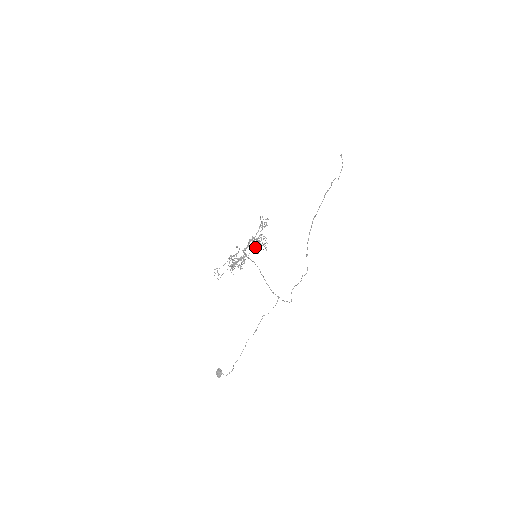
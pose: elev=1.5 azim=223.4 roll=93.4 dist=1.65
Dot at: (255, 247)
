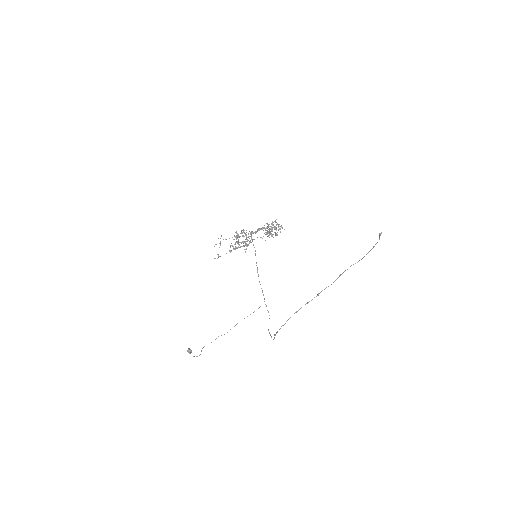
Dot at: (263, 236)
